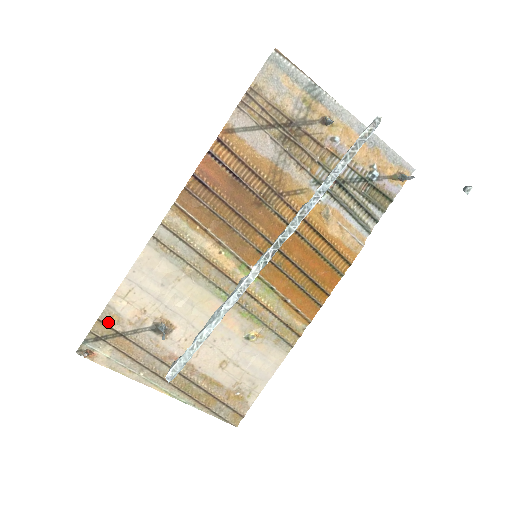
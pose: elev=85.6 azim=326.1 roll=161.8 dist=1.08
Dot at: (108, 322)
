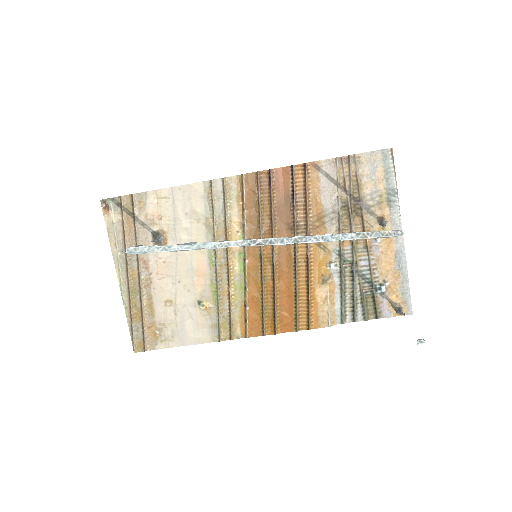
Dot at: (135, 202)
